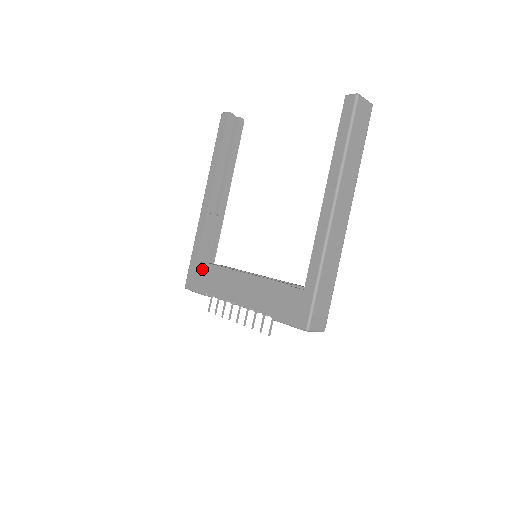
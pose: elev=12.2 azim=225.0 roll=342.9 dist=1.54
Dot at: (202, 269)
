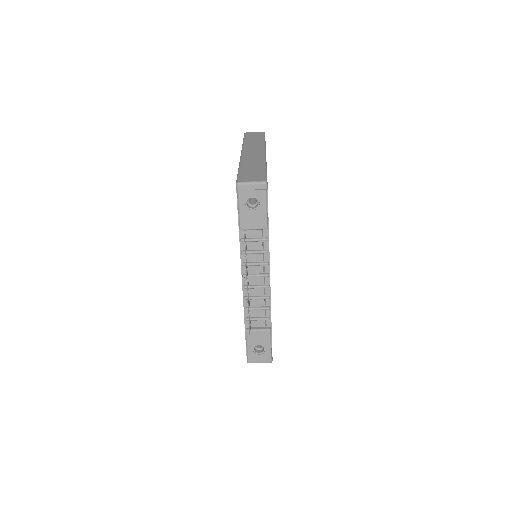
Dot at: occluded
